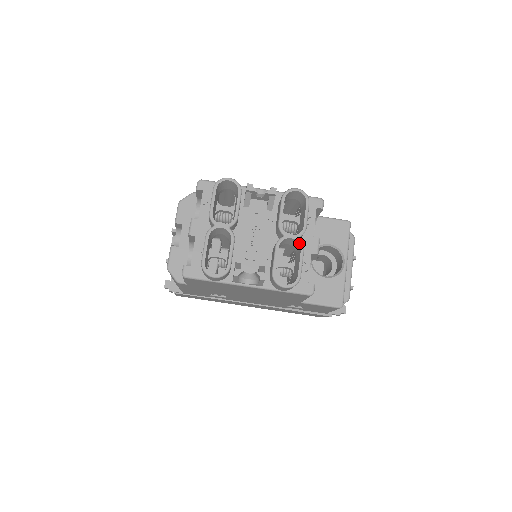
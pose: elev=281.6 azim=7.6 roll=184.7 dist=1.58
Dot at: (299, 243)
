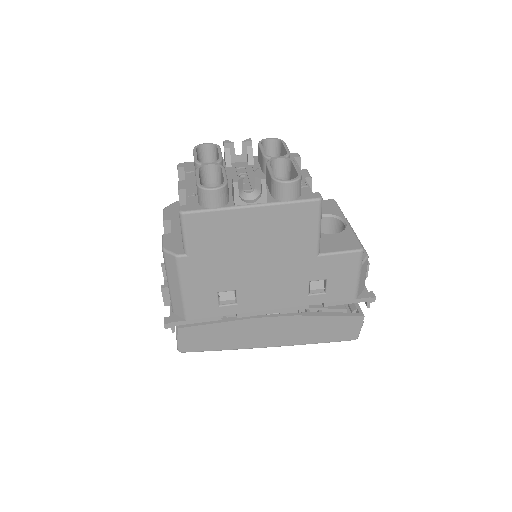
Dot at: (288, 159)
